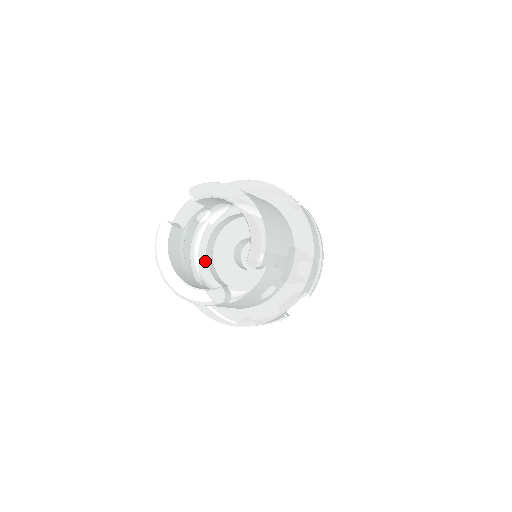
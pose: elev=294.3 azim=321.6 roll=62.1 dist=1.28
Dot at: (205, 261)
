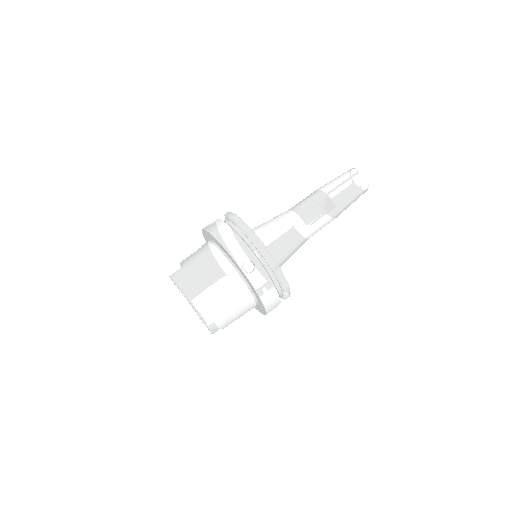
Dot at: occluded
